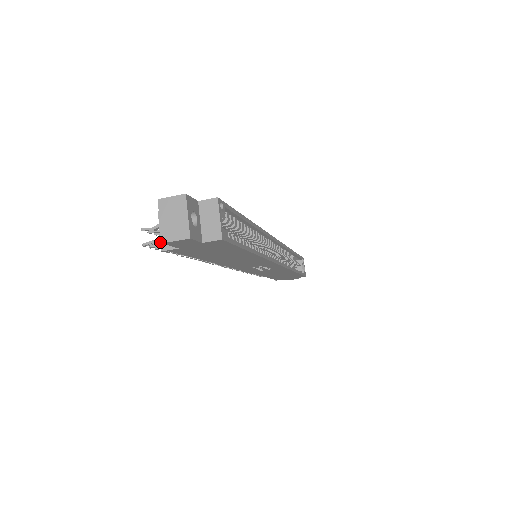
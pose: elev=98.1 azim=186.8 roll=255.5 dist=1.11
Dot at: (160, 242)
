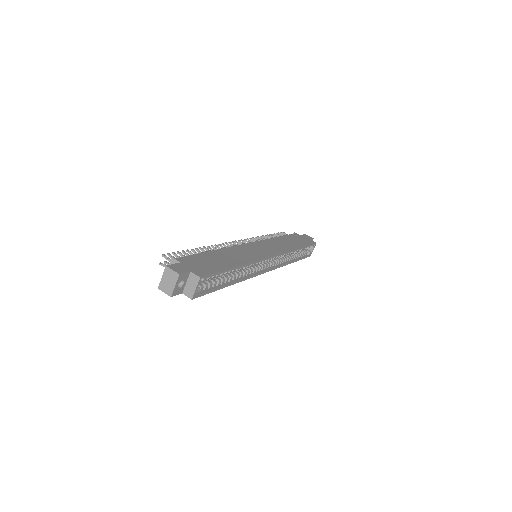
Dot at: occluded
